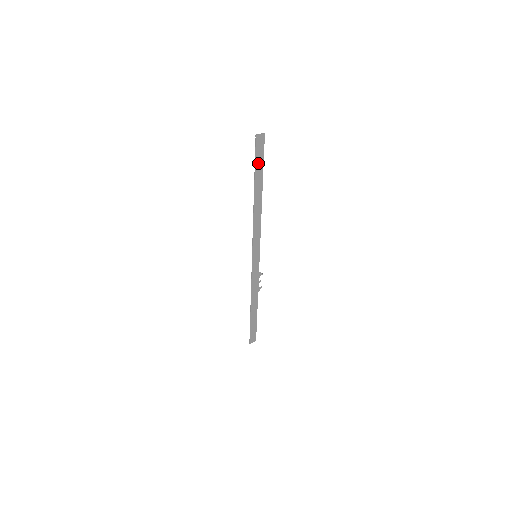
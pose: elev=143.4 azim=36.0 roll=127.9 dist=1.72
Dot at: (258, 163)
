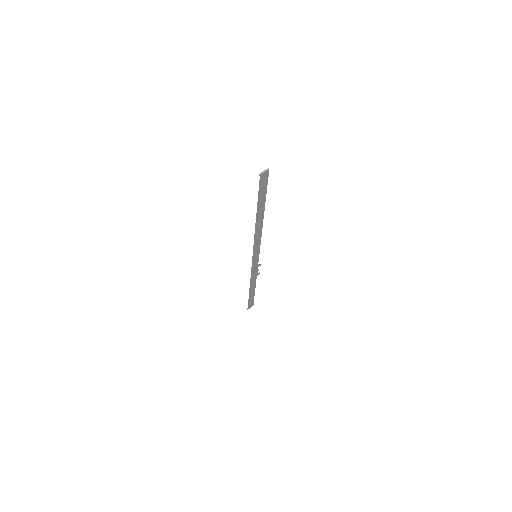
Dot at: (261, 193)
